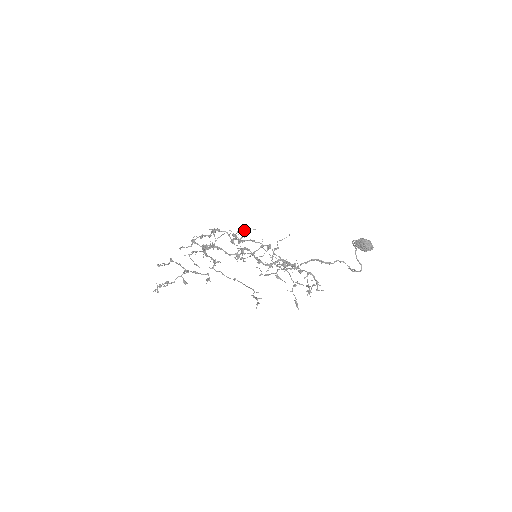
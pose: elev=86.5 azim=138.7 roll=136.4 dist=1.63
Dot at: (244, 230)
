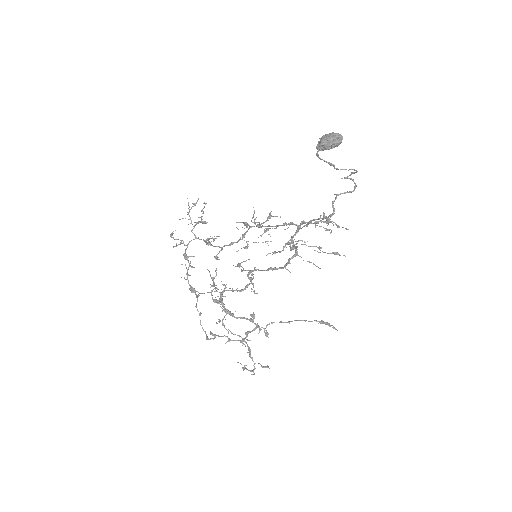
Dot at: (191, 208)
